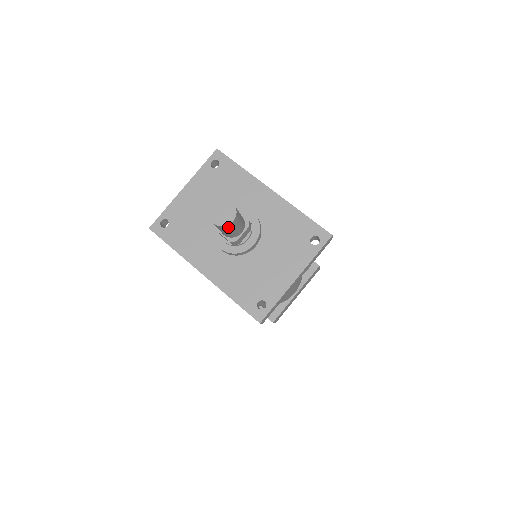
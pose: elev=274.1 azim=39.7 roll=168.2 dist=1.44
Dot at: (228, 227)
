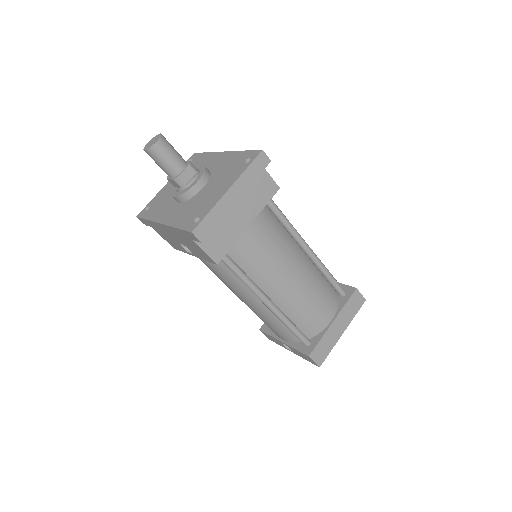
Dot at: (156, 150)
